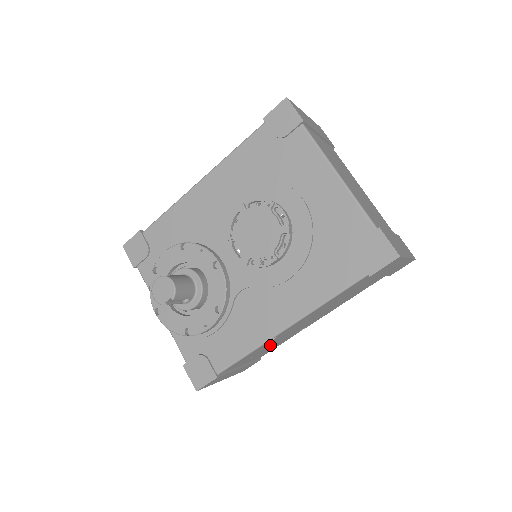
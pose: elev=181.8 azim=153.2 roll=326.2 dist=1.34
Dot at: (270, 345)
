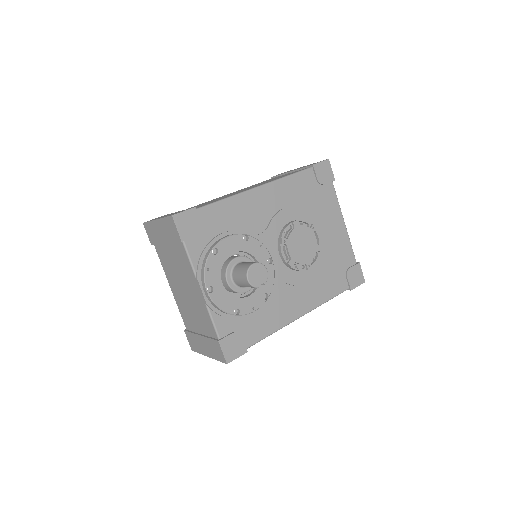
Dot at: occluded
